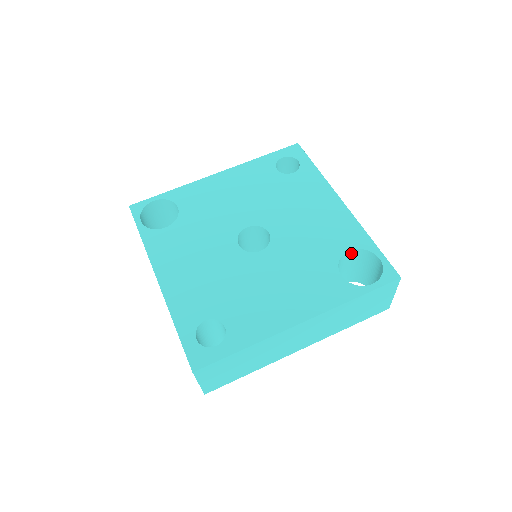
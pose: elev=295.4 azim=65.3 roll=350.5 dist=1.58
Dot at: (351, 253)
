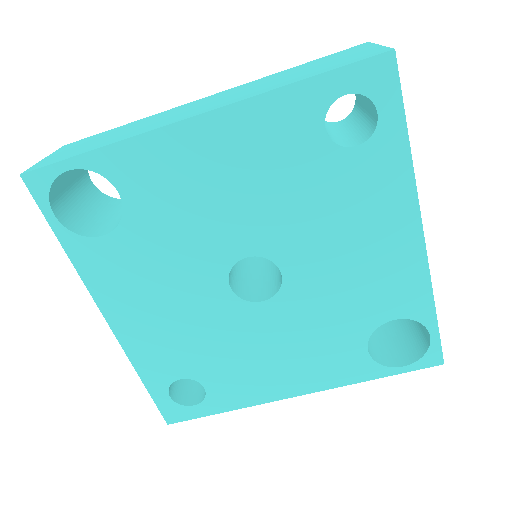
Dot at: occluded
